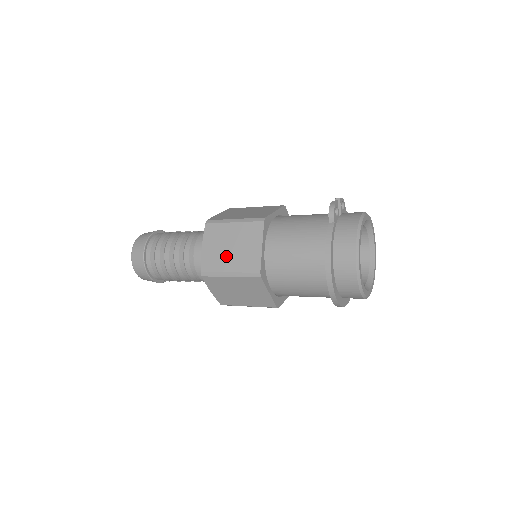
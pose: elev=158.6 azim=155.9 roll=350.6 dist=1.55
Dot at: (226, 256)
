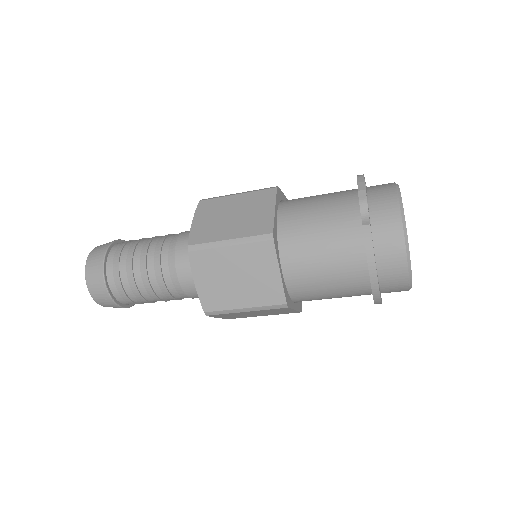
Dot at: (233, 290)
